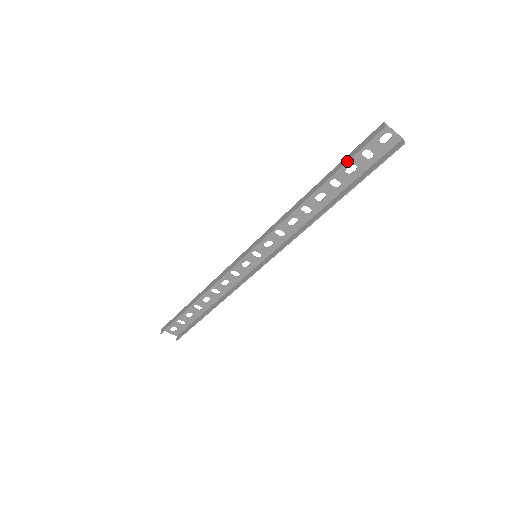
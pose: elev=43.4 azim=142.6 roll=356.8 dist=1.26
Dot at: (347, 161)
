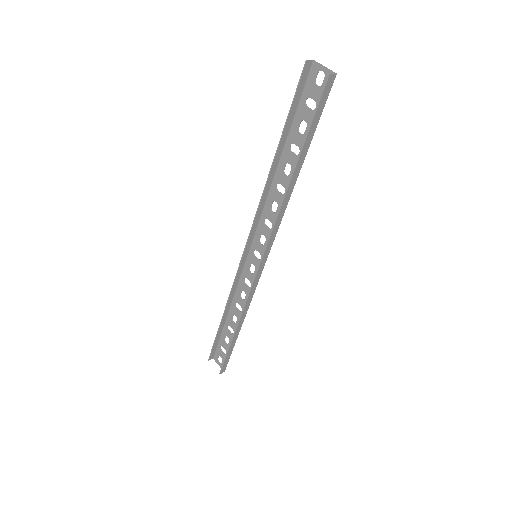
Dot at: (288, 113)
